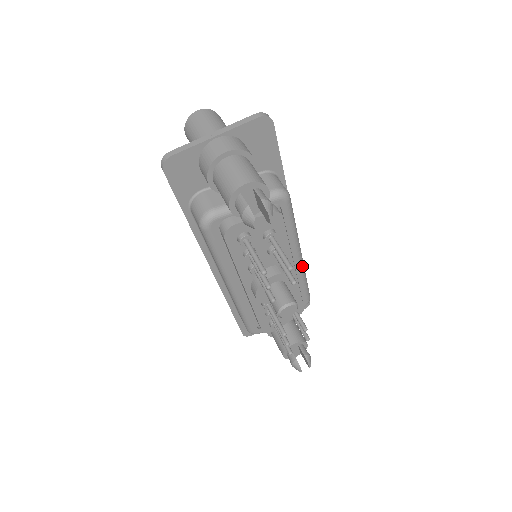
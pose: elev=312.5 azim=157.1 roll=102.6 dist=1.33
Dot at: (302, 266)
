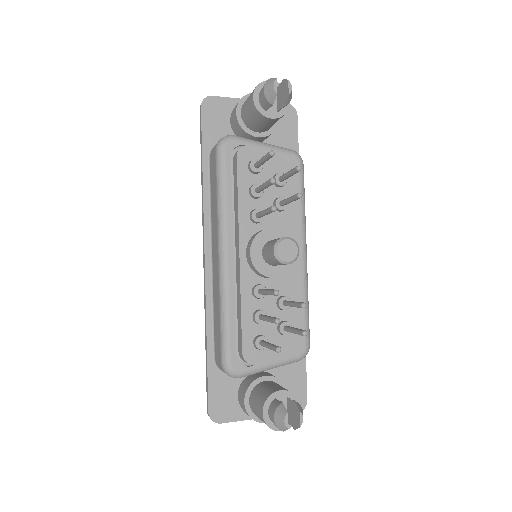
Dot at: (306, 271)
